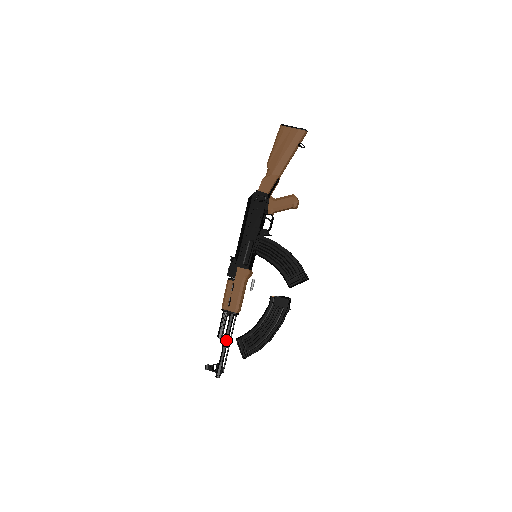
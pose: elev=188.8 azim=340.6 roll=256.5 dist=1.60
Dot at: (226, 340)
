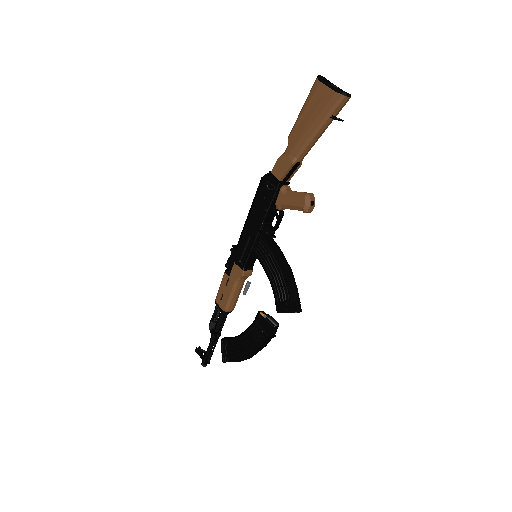
Dot at: (214, 334)
